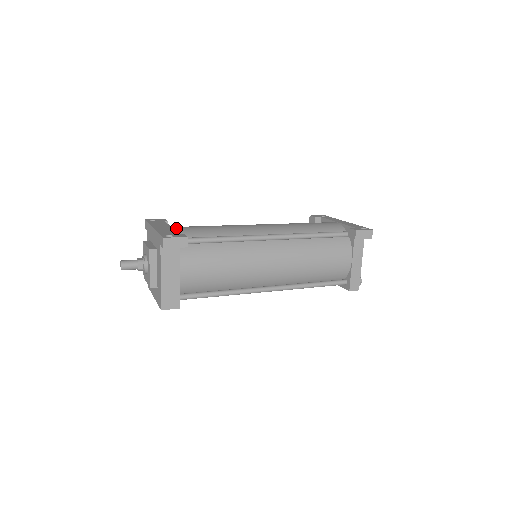
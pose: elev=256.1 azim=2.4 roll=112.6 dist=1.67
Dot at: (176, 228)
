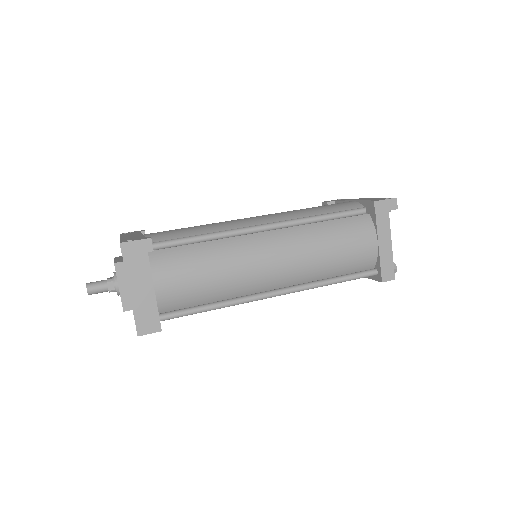
Dot at: (147, 234)
